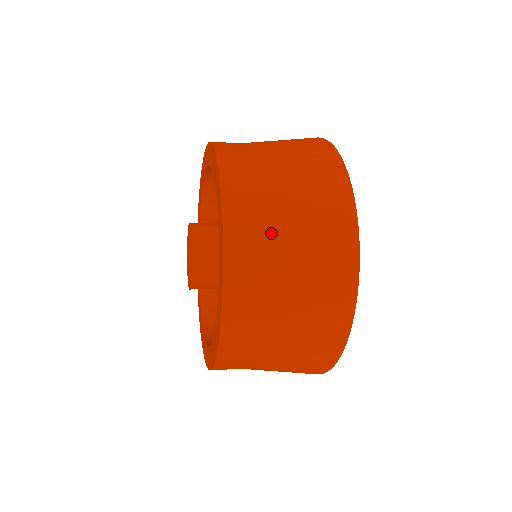
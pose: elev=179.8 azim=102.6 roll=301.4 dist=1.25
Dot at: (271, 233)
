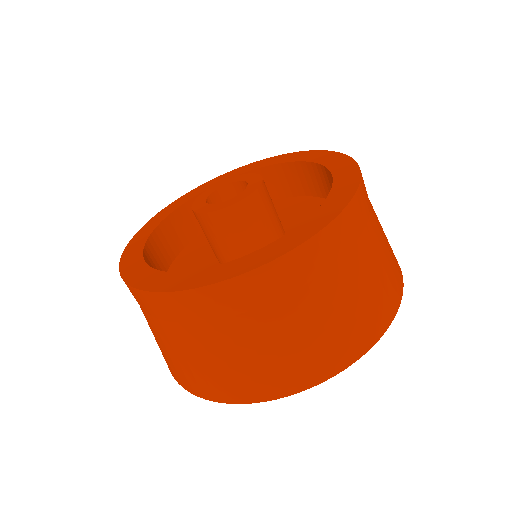
Dot at: (360, 252)
